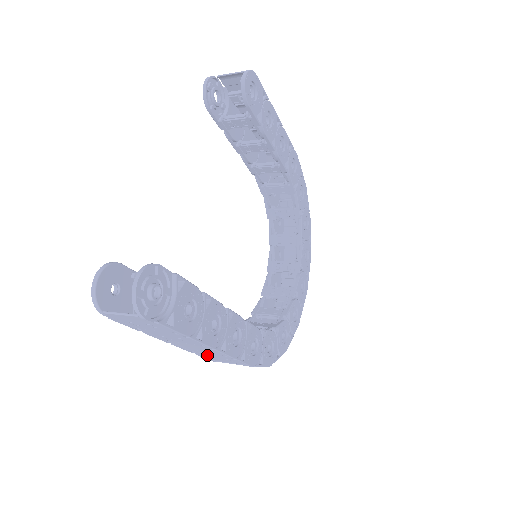
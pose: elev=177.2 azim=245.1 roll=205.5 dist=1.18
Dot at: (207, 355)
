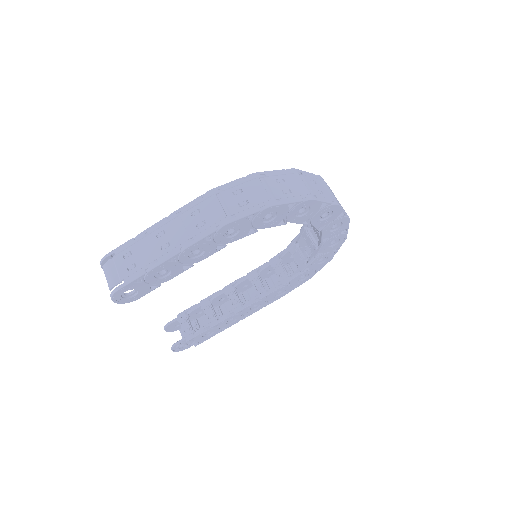
Dot at: occluded
